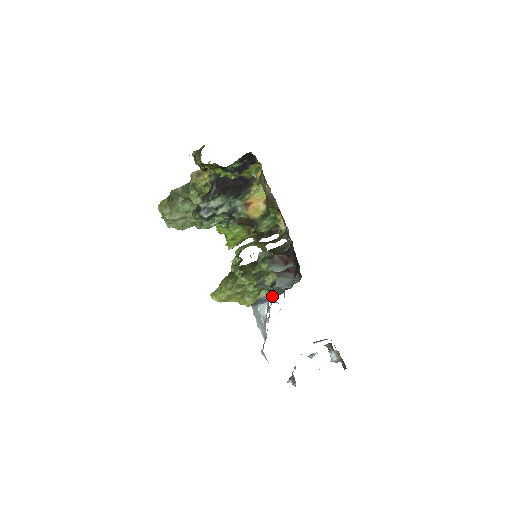
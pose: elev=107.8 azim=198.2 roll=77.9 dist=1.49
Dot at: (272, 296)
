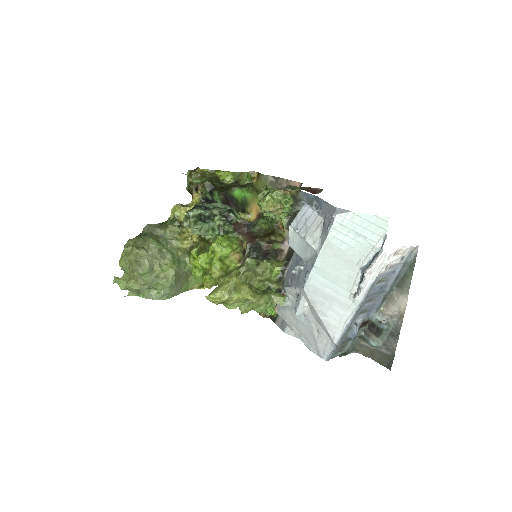
Dot at: occluded
